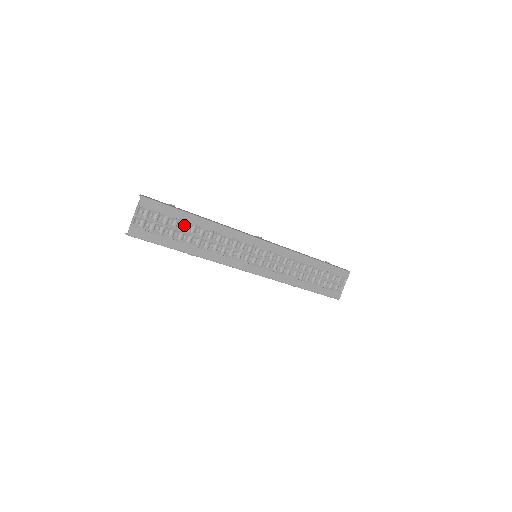
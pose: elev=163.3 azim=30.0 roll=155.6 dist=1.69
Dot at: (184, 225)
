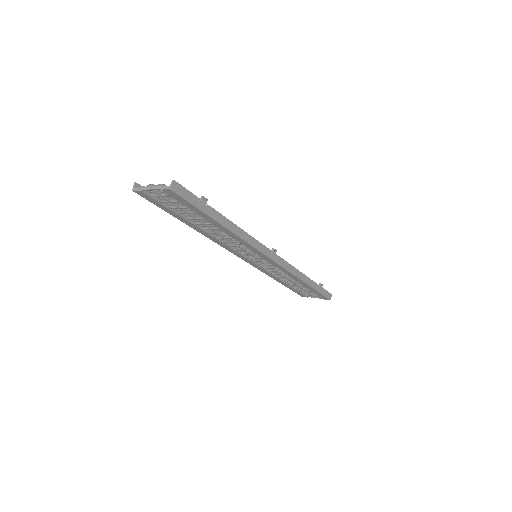
Dot at: (201, 218)
